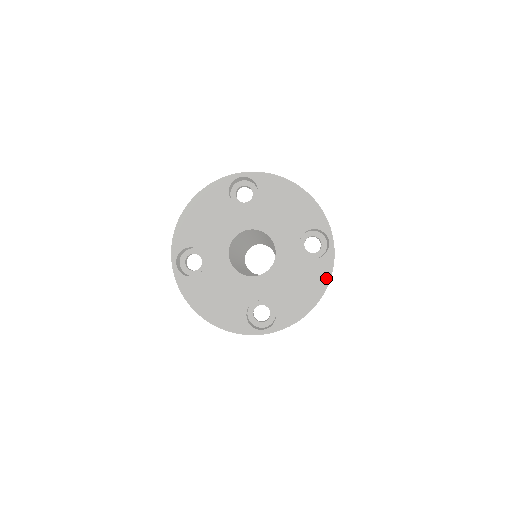
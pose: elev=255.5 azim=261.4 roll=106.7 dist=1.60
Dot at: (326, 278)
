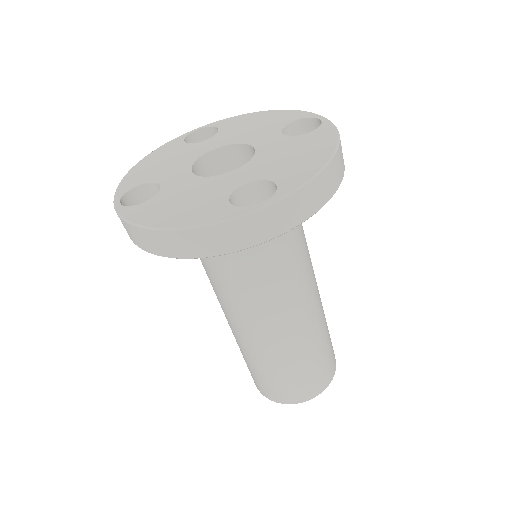
Dot at: (333, 137)
